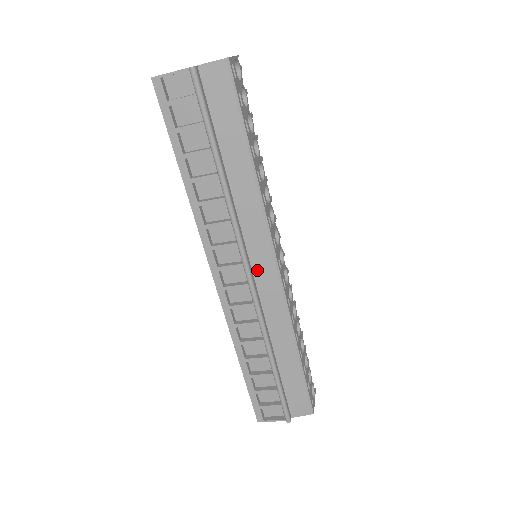
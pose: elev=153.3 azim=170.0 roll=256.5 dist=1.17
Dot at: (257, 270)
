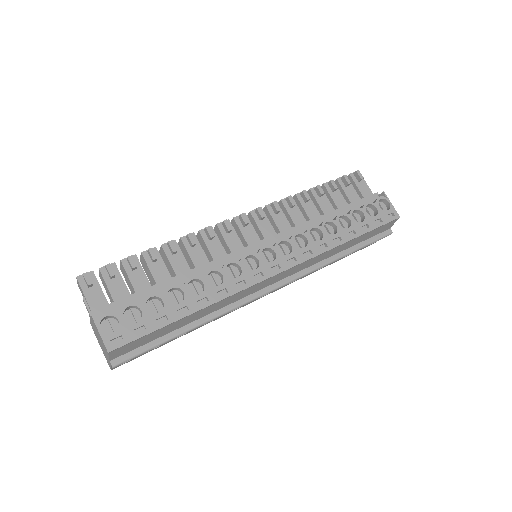
Dot at: (272, 283)
